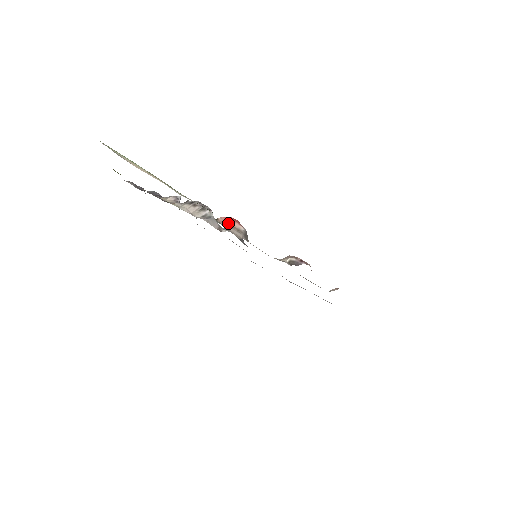
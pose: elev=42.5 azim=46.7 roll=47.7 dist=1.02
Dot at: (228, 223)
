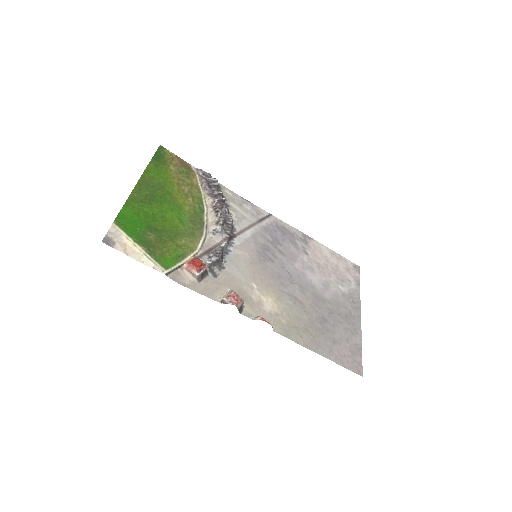
Dot at: (189, 269)
